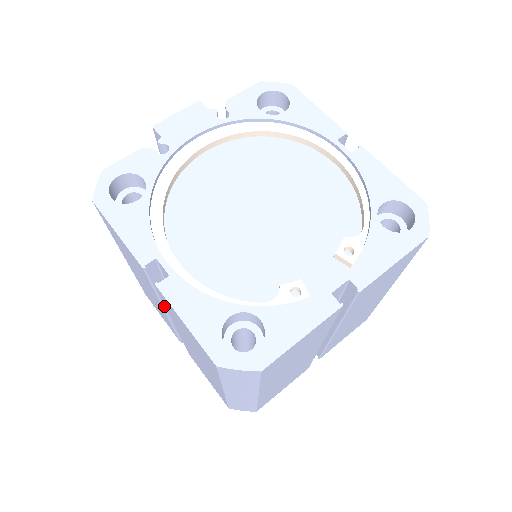
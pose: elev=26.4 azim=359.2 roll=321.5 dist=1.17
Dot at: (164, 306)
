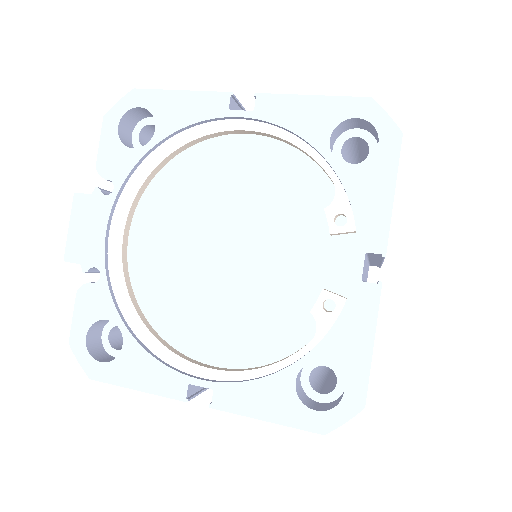
Dot at: occluded
